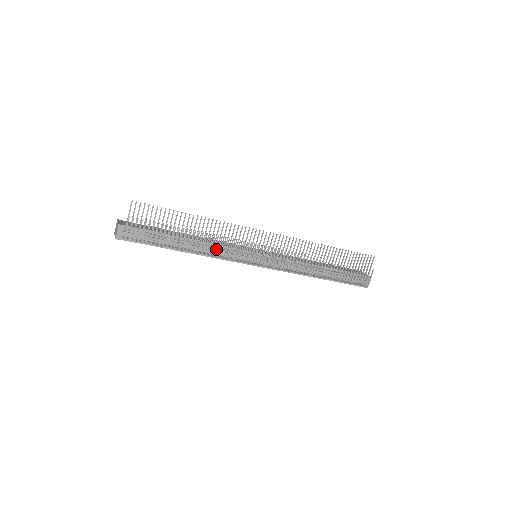
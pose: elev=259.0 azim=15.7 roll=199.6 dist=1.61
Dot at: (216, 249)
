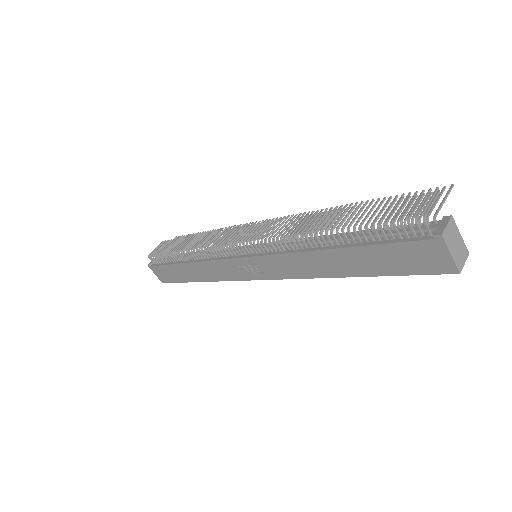
Dot at: occluded
